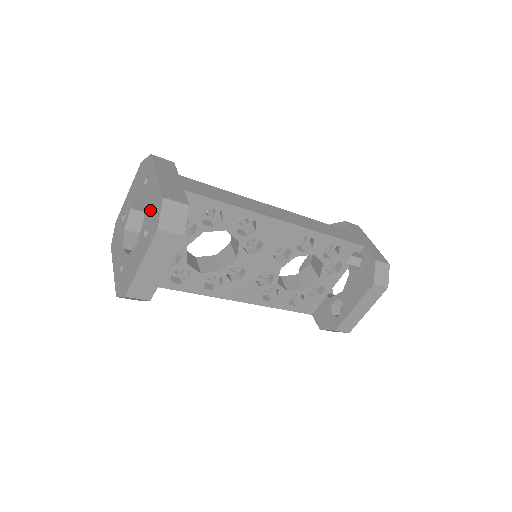
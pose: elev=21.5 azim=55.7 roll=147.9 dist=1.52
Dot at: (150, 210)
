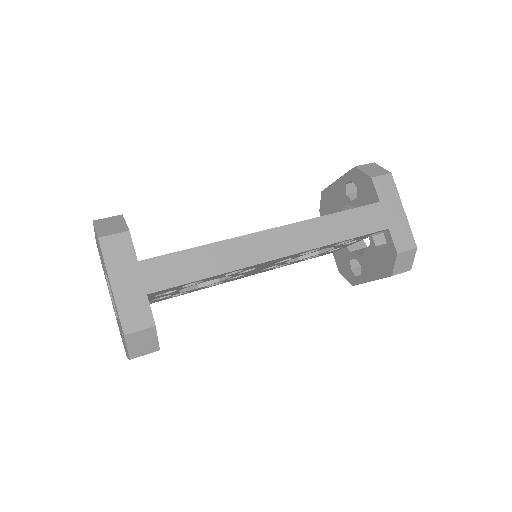
Dot at: occluded
